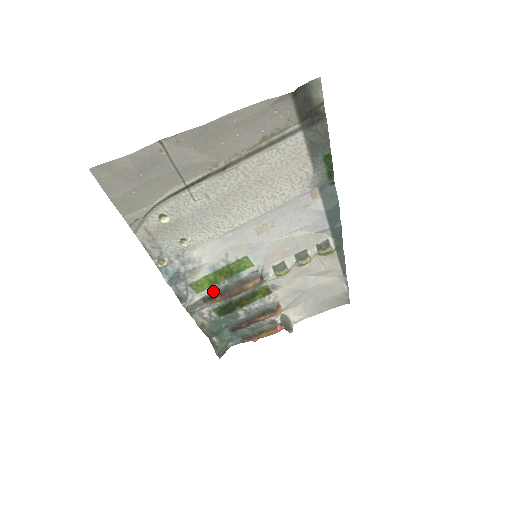
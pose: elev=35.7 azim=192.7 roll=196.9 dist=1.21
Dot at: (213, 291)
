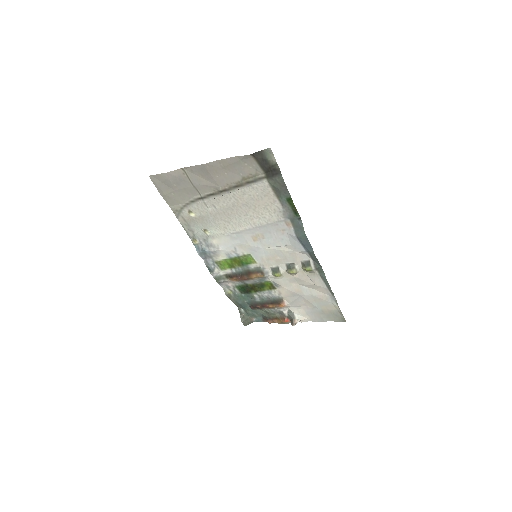
Dot at: (232, 272)
